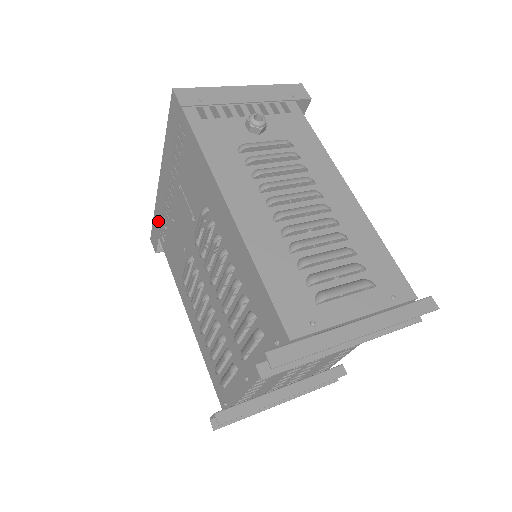
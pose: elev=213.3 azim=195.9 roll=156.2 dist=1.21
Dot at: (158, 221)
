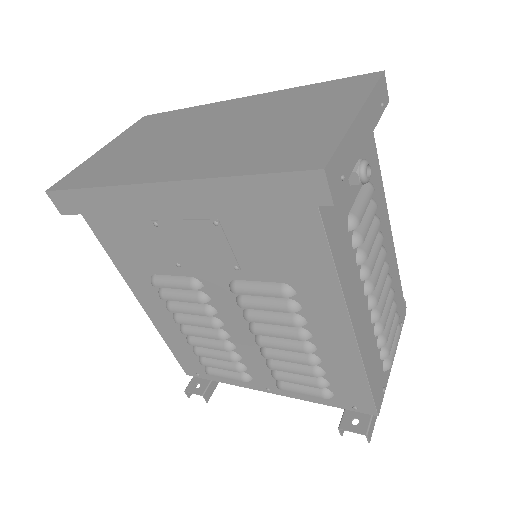
Dot at: (107, 206)
